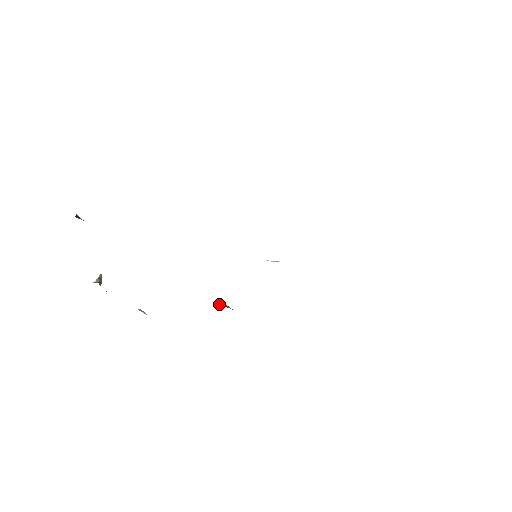
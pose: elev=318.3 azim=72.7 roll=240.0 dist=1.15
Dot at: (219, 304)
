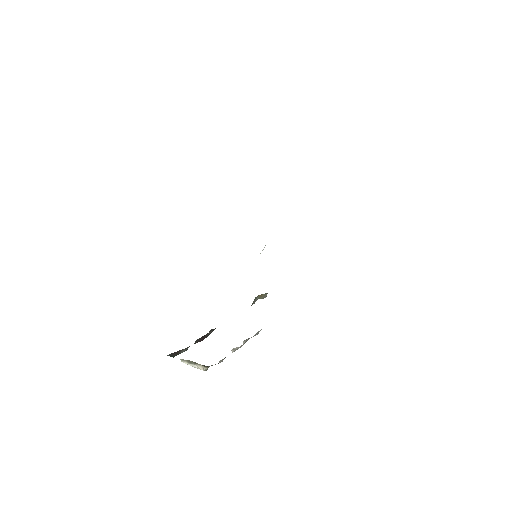
Dot at: occluded
